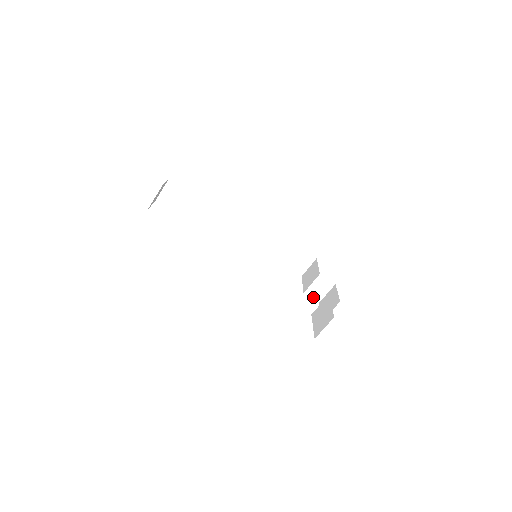
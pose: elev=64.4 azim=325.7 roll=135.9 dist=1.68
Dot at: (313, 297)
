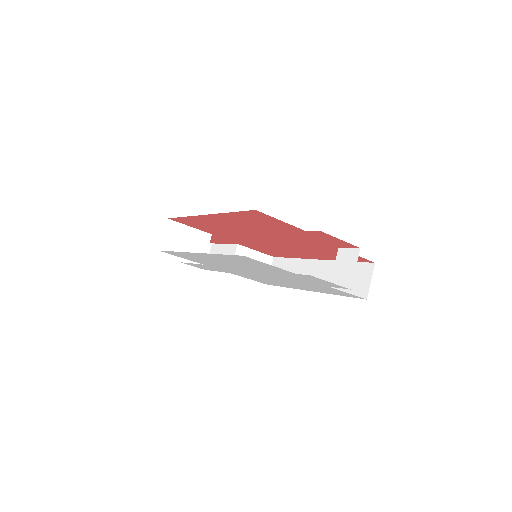
Dot at: (341, 285)
